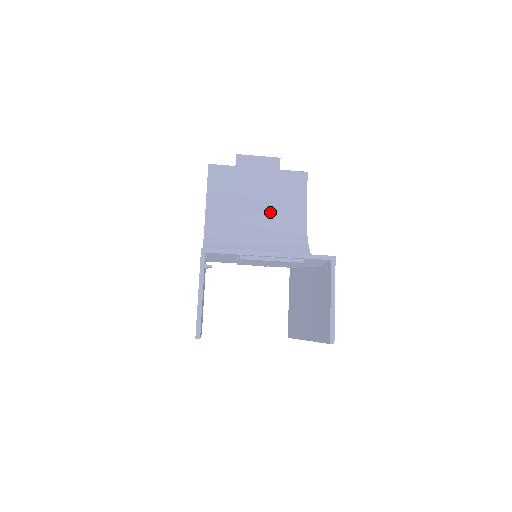
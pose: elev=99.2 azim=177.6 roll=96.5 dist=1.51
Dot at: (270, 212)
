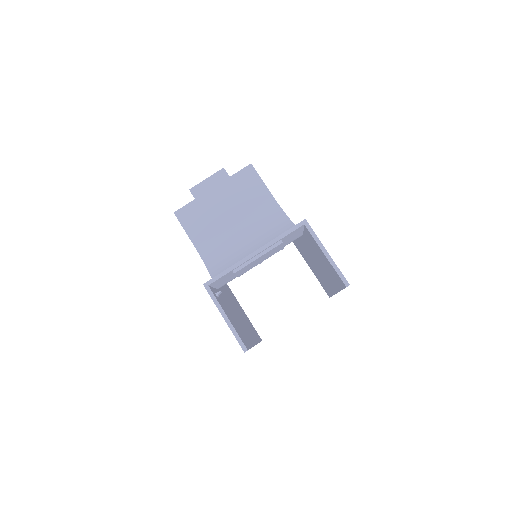
Dot at: (244, 215)
